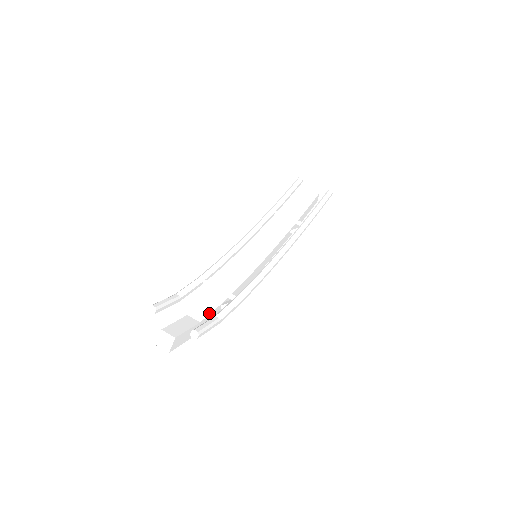
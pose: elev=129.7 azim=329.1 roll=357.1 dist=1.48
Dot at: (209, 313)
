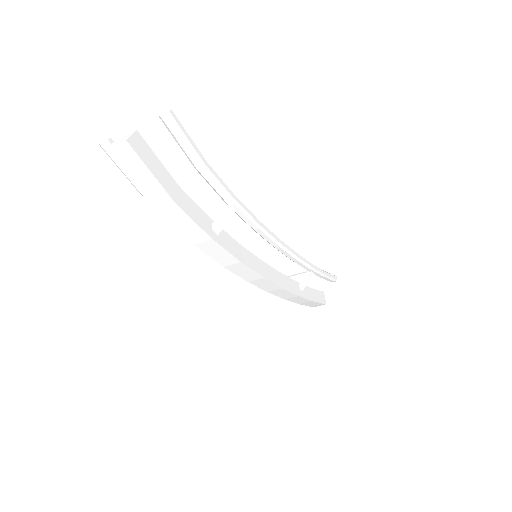
Dot at: (193, 202)
